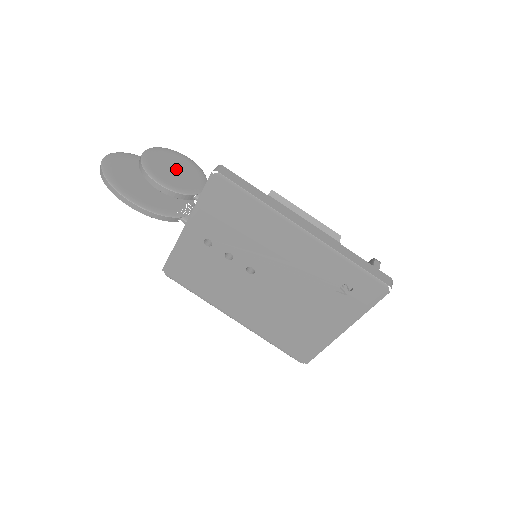
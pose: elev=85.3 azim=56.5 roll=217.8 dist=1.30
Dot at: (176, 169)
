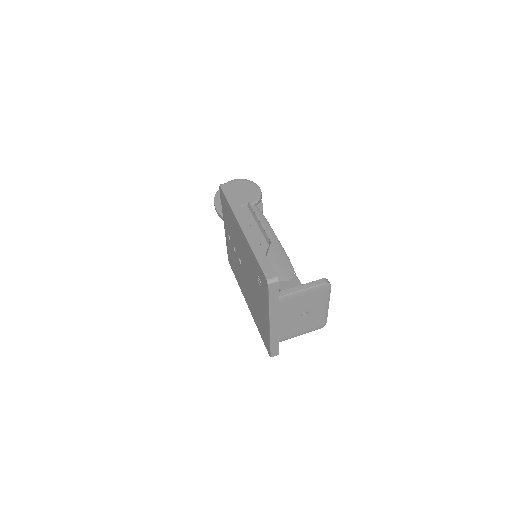
Dot at: (242, 192)
